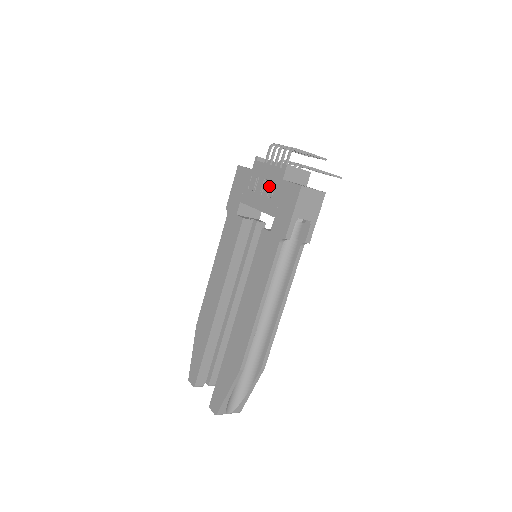
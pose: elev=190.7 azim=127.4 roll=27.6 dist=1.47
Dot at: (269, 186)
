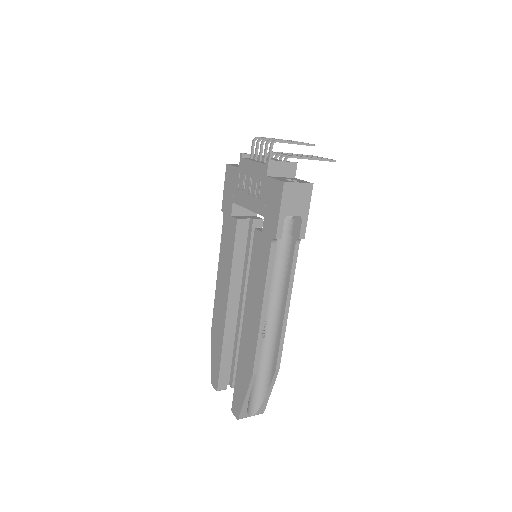
Dot at: (255, 184)
